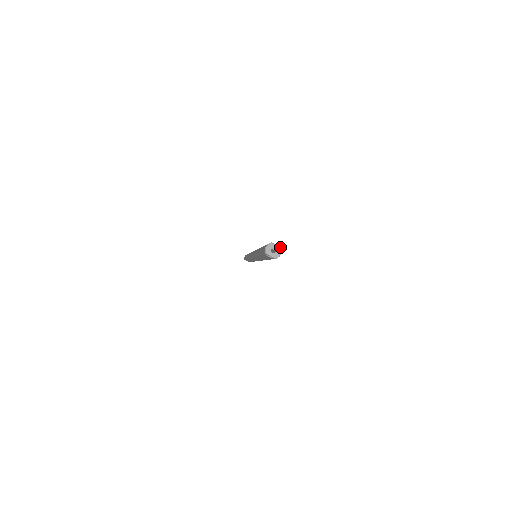
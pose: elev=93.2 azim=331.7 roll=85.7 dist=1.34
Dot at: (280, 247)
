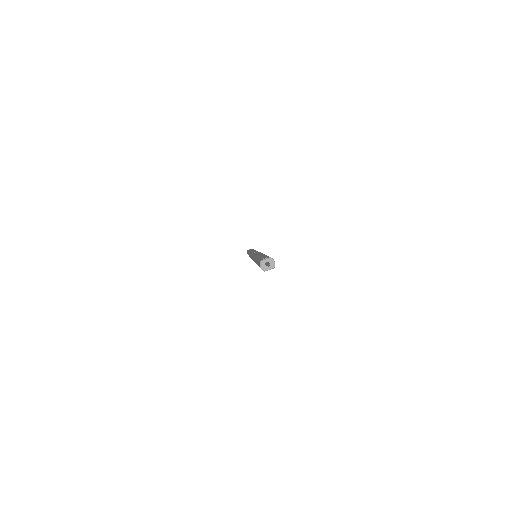
Dot at: (269, 258)
